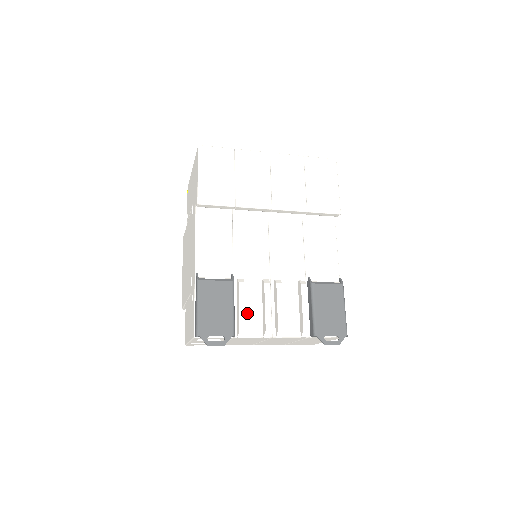
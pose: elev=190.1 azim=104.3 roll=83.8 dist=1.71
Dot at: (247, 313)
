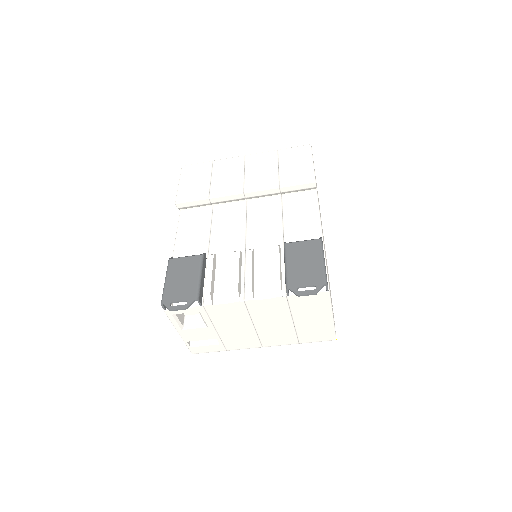
Dot at: (218, 283)
